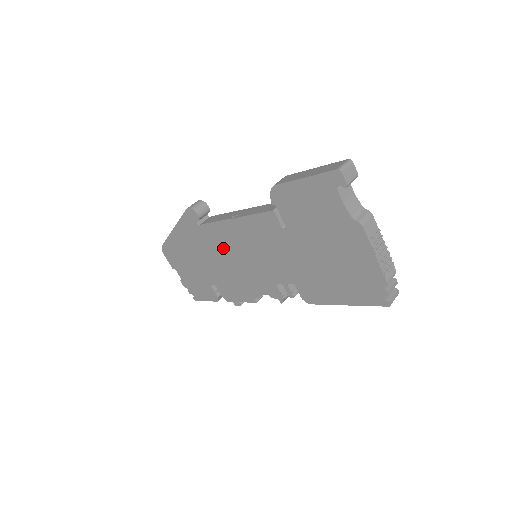
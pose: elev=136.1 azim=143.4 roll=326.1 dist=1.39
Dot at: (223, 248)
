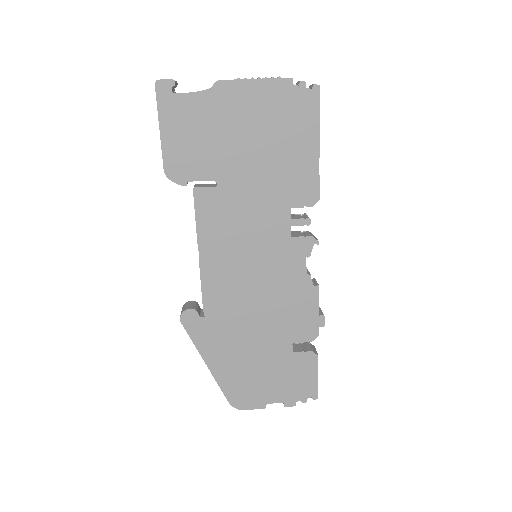
Dot at: (237, 295)
